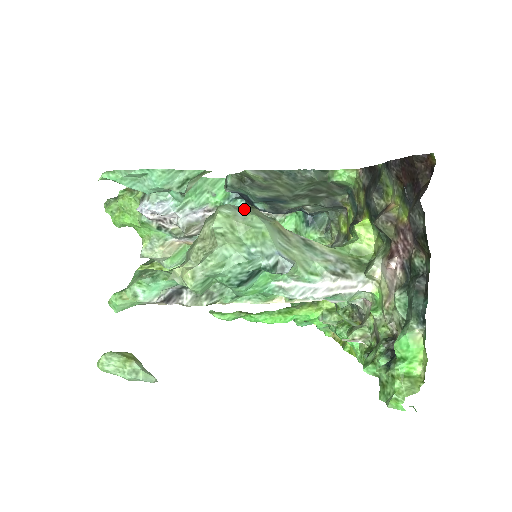
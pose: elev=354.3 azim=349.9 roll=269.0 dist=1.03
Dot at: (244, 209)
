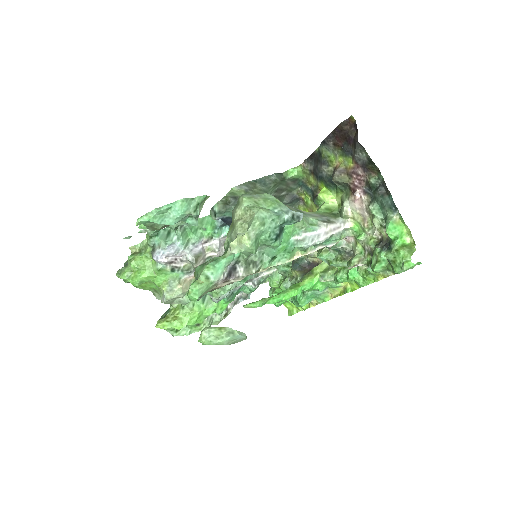
Dot at: occluded
